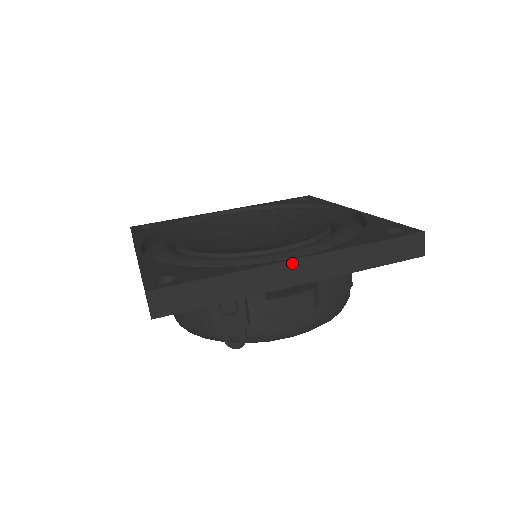
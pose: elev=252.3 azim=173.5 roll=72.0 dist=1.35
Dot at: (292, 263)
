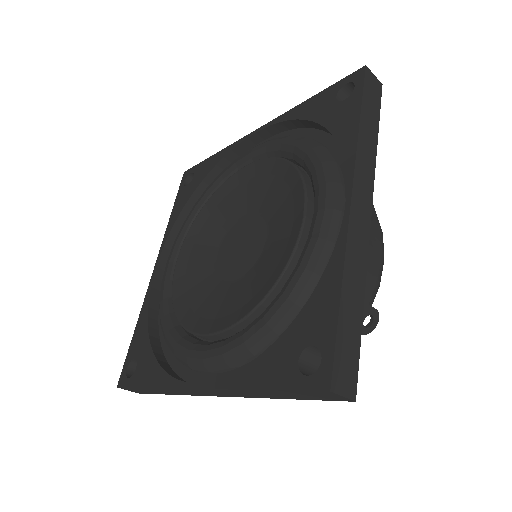
Dot at: (353, 207)
